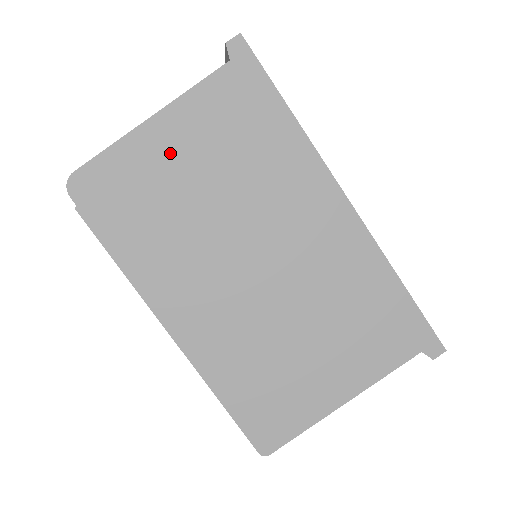
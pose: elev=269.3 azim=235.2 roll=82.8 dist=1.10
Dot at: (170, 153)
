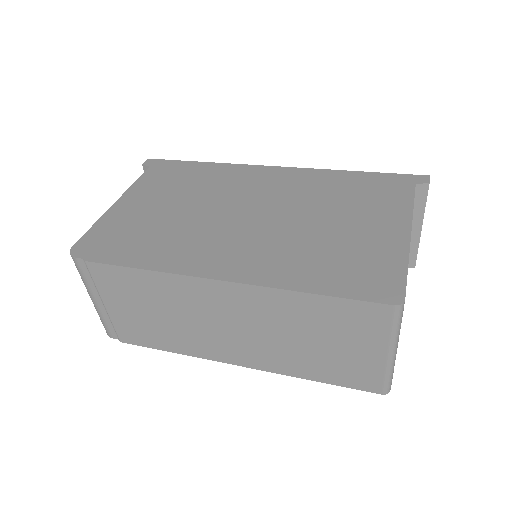
Dot at: (140, 207)
